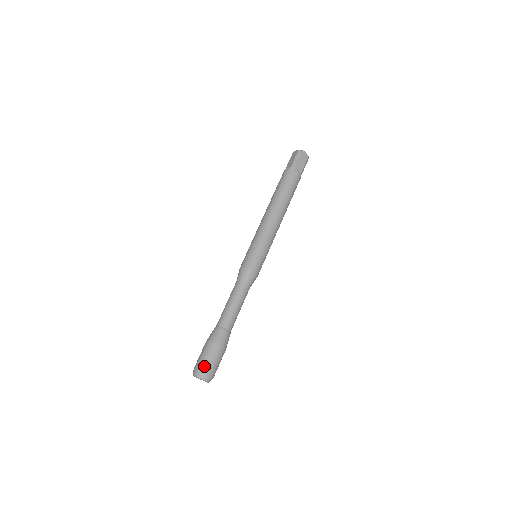
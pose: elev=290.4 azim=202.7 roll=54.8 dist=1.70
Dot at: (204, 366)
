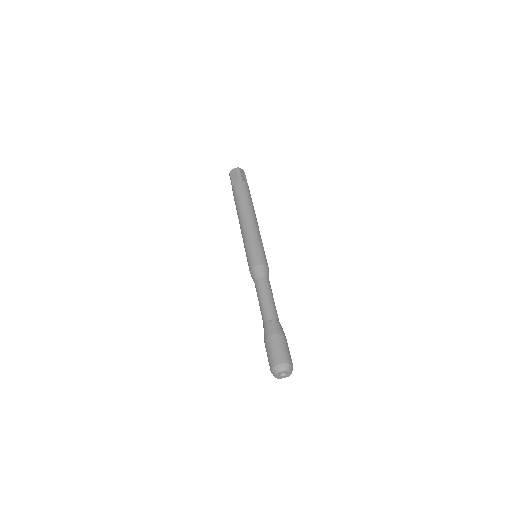
Dot at: (283, 357)
